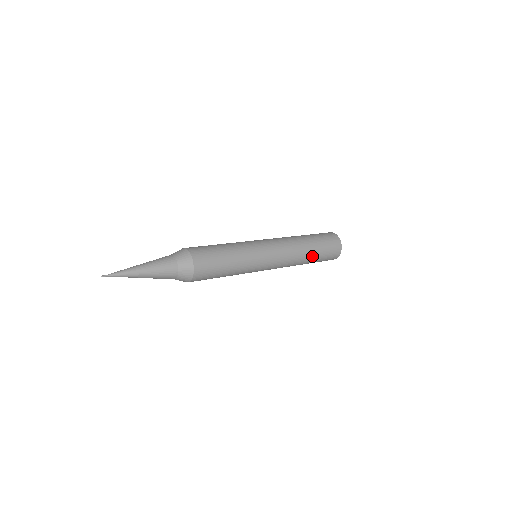
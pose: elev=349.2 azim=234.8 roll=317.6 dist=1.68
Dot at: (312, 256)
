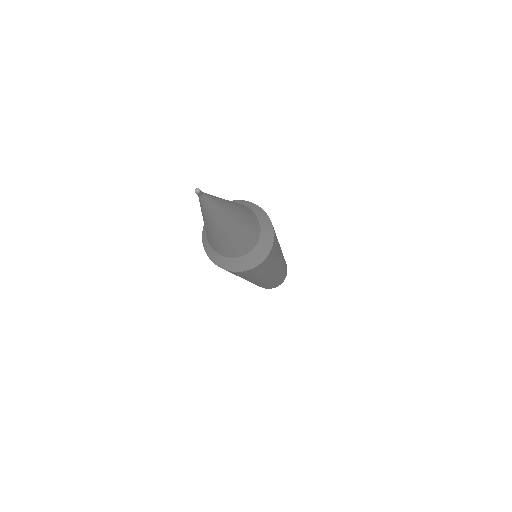
Dot at: (283, 274)
